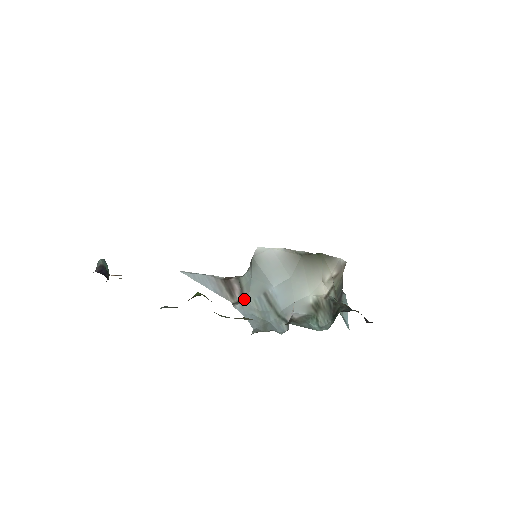
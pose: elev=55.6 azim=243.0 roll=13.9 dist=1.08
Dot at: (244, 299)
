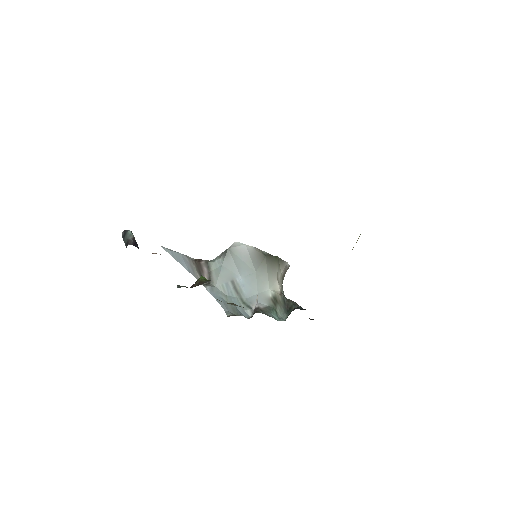
Dot at: (212, 282)
